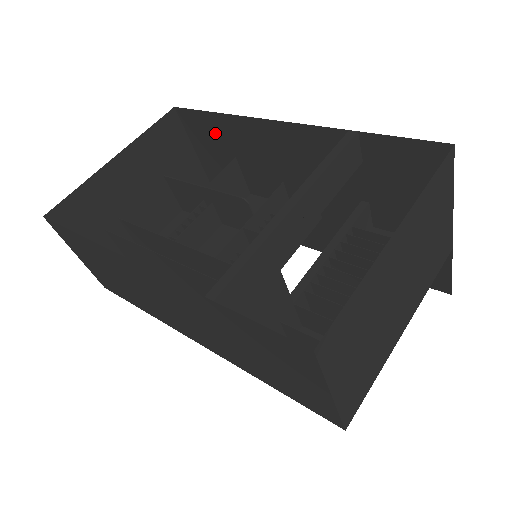
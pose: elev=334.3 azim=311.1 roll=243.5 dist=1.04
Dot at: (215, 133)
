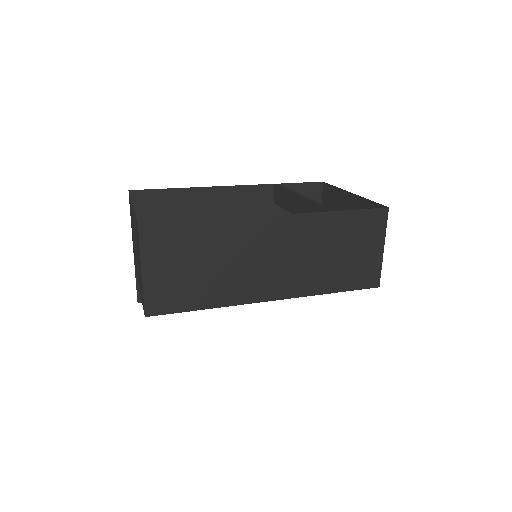
Dot at: (166, 207)
